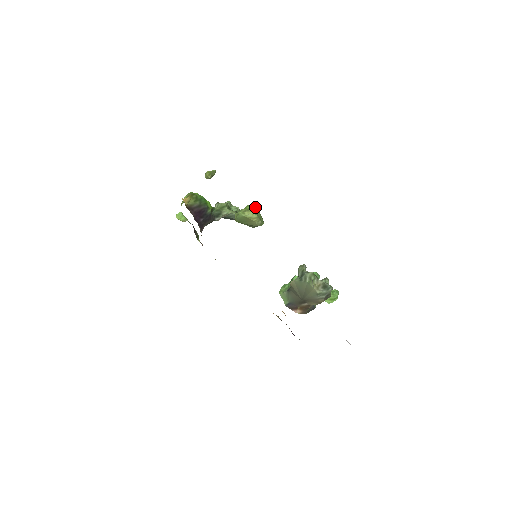
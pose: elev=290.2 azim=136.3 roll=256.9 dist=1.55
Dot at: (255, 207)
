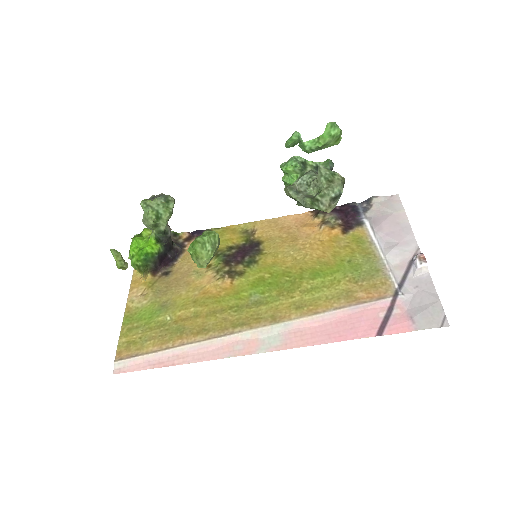
Dot at: (196, 248)
